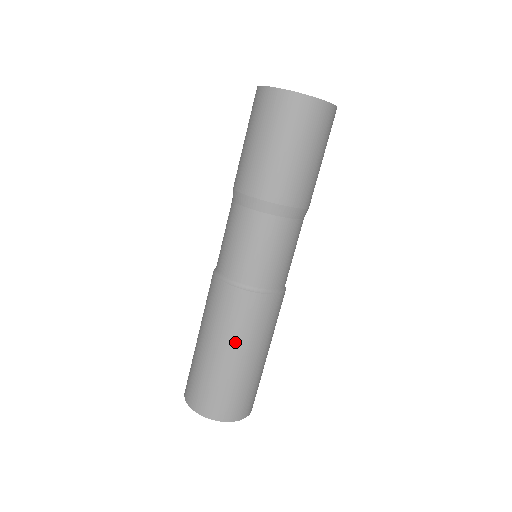
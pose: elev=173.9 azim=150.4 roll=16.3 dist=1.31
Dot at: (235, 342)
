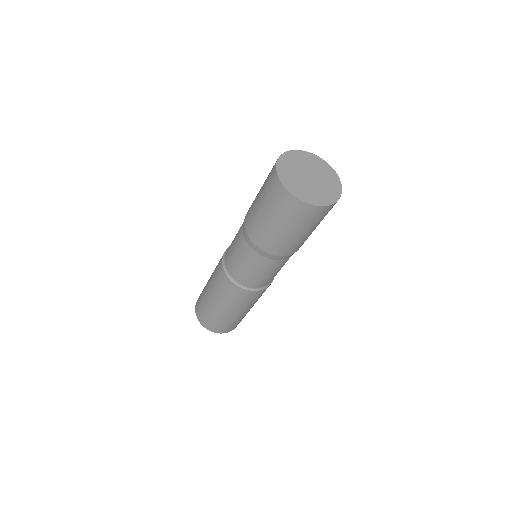
Dot at: (226, 305)
